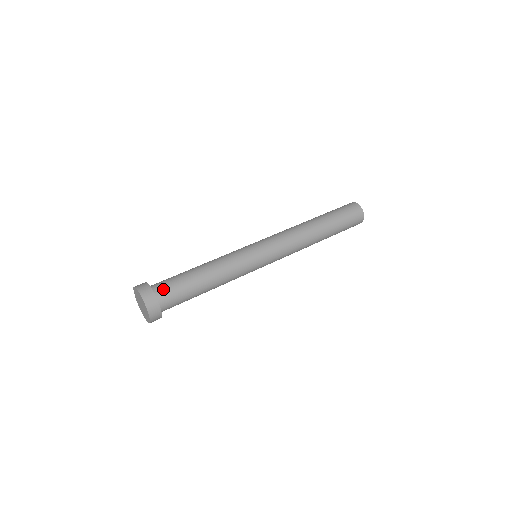
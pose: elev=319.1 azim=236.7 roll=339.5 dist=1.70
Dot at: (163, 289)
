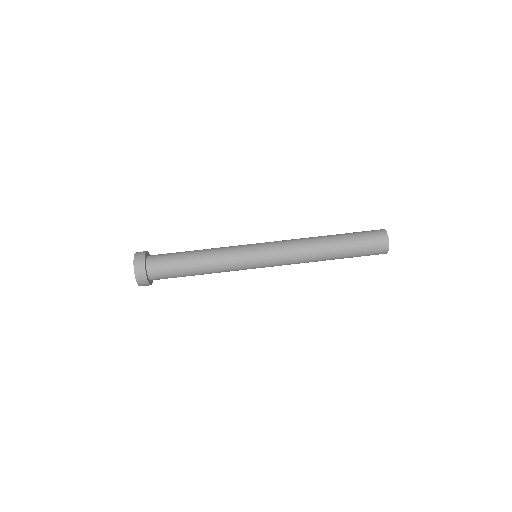
Dot at: (155, 262)
